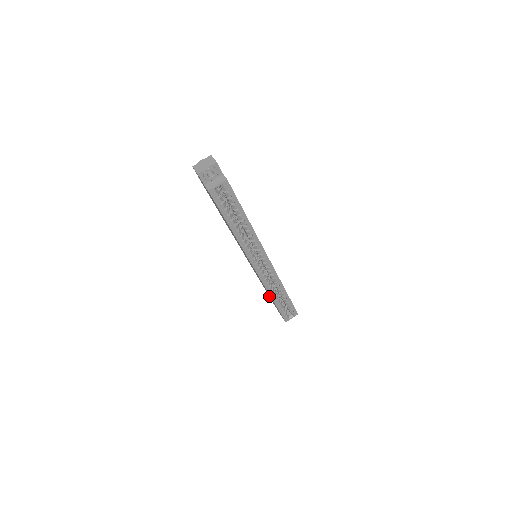
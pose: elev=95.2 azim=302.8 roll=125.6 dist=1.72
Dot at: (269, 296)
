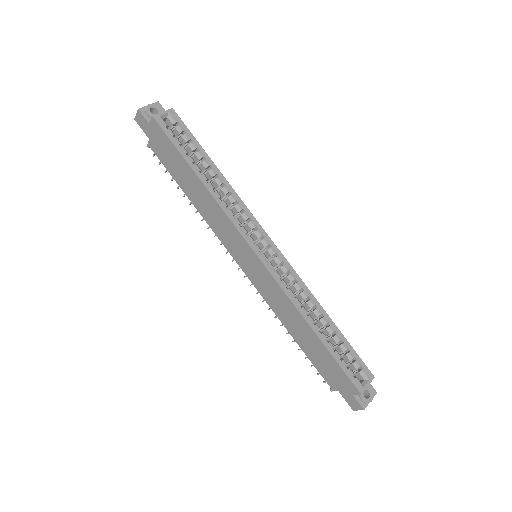
Dot at: (313, 360)
